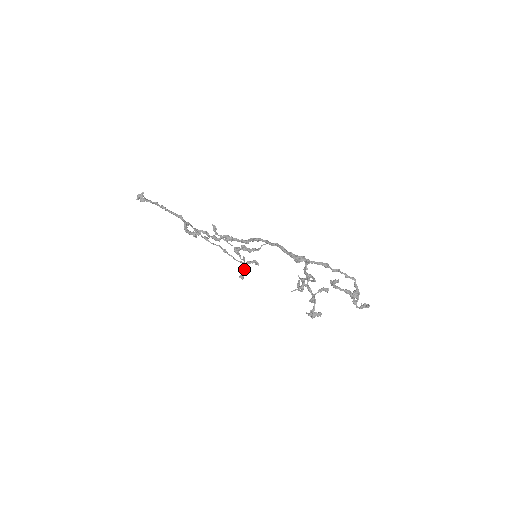
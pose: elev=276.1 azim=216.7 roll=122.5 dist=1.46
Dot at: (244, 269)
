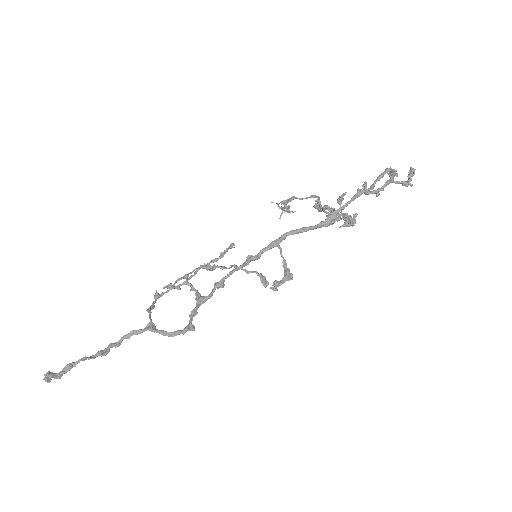
Dot at: occluded
